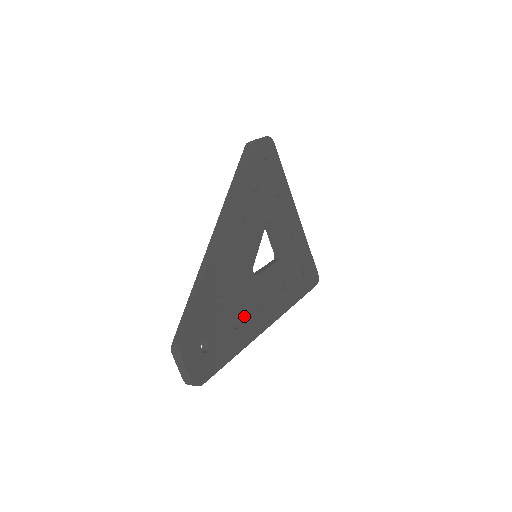
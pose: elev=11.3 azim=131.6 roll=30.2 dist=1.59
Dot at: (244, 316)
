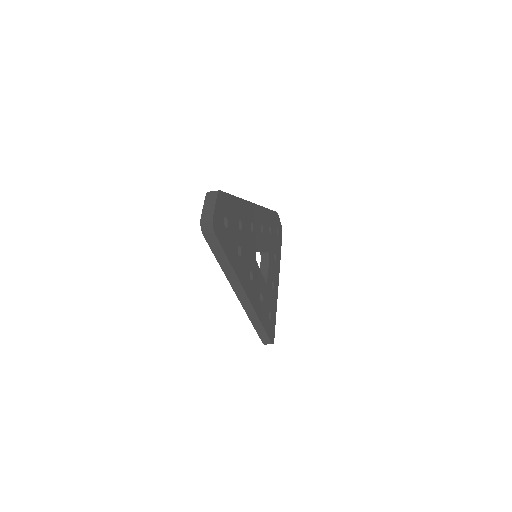
Dot at: (243, 260)
